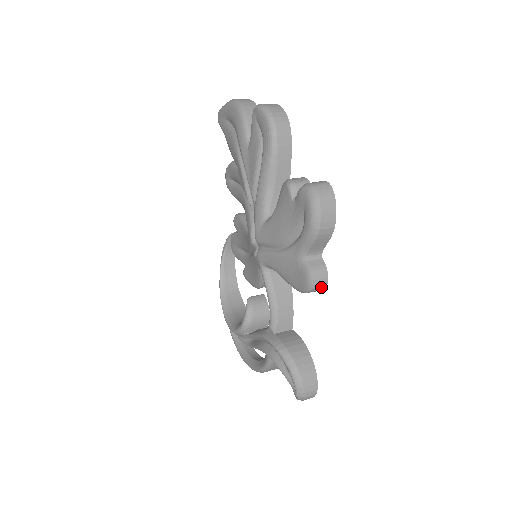
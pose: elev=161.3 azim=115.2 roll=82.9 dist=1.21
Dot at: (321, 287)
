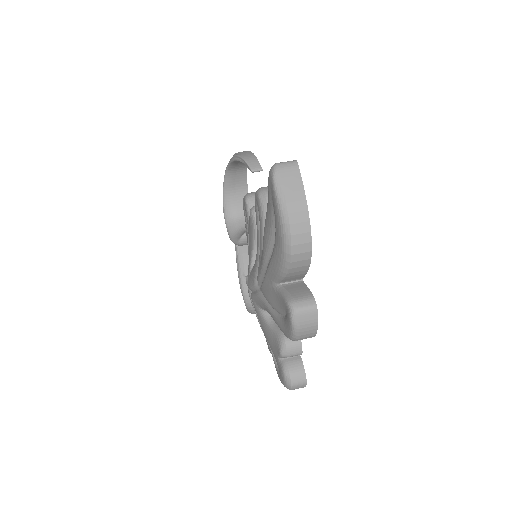
Dot at: occluded
